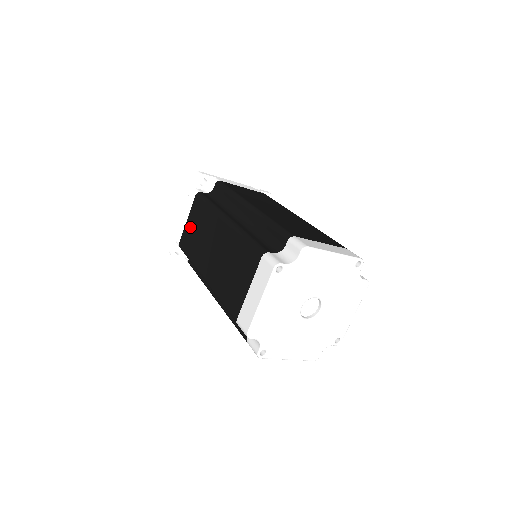
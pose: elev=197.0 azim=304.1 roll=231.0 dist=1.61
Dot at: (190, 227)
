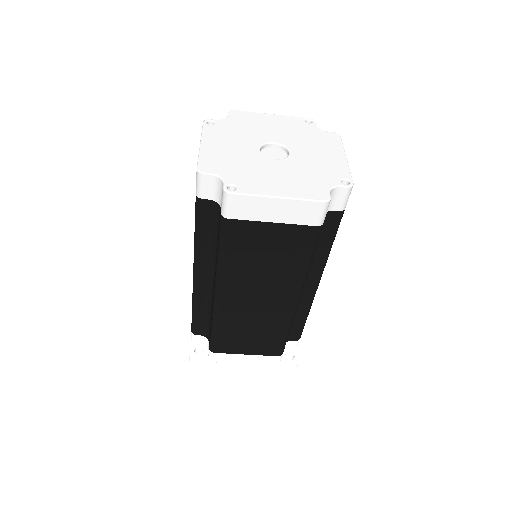
Dot at: occluded
